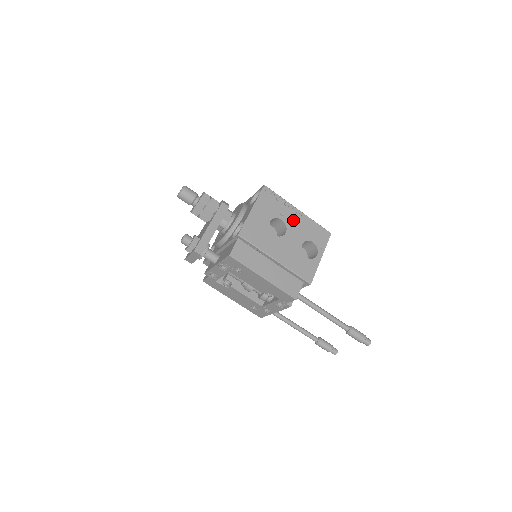
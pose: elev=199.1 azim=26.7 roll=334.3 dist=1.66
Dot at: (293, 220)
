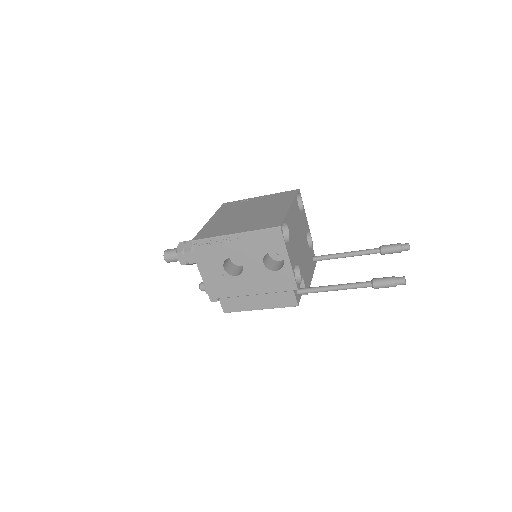
Dot at: (238, 249)
